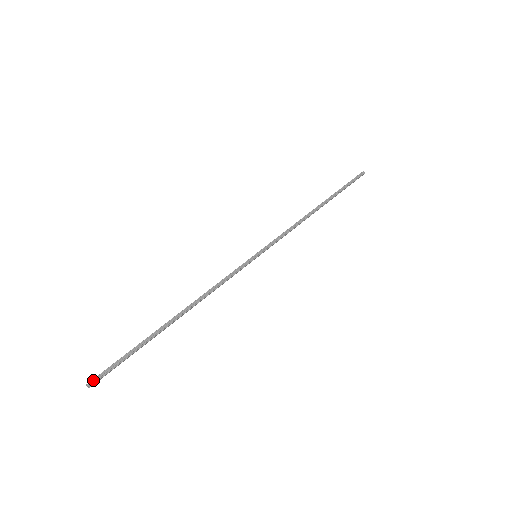
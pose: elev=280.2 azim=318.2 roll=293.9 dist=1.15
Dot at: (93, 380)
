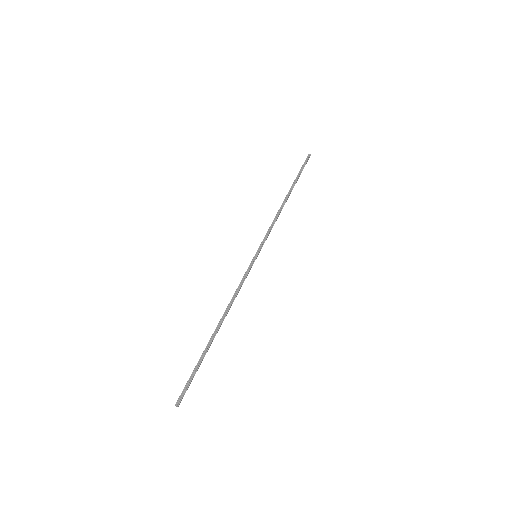
Dot at: (178, 400)
